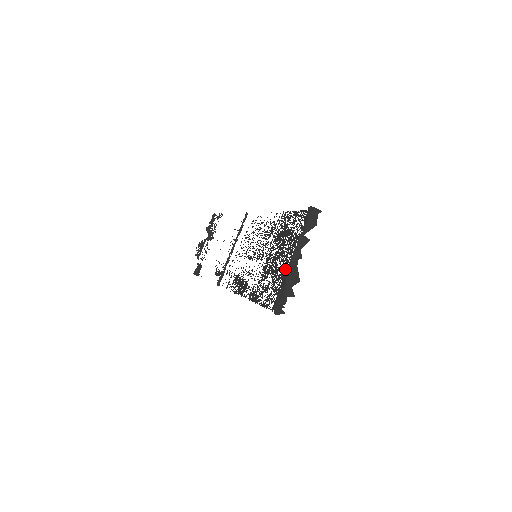
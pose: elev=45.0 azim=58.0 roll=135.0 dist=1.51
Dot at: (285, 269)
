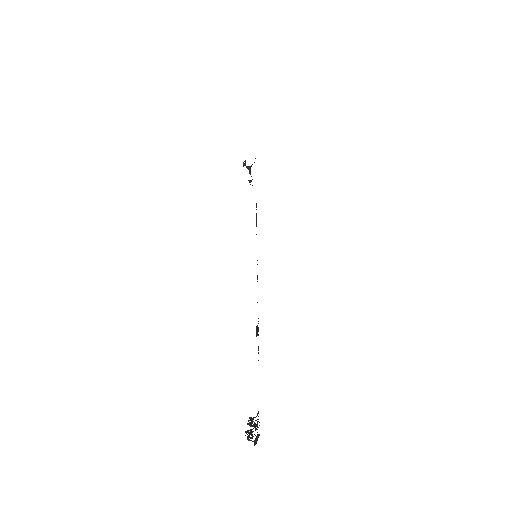
Dot at: occluded
